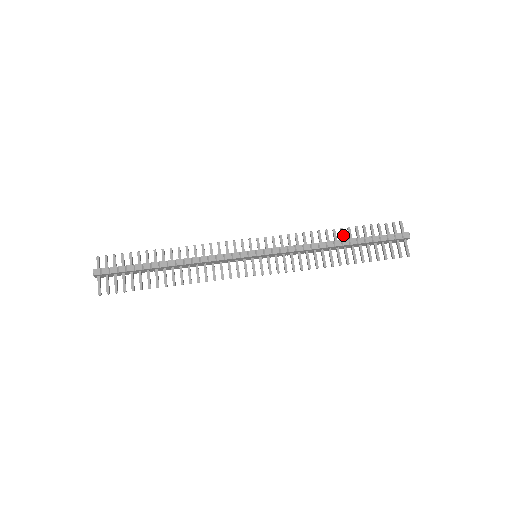
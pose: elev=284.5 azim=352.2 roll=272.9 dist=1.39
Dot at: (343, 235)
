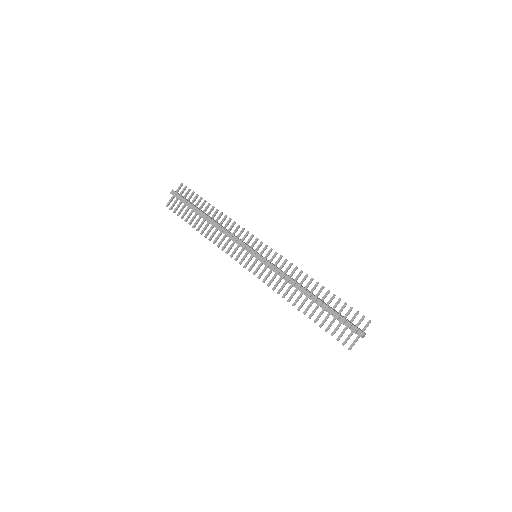
Dot at: (319, 292)
